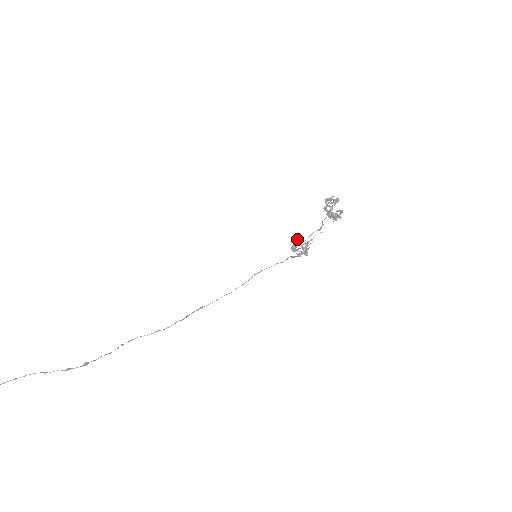
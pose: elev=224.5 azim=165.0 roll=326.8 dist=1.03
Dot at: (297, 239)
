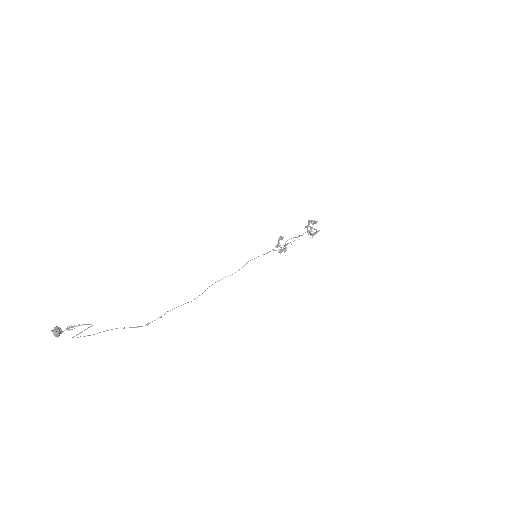
Dot at: (280, 239)
